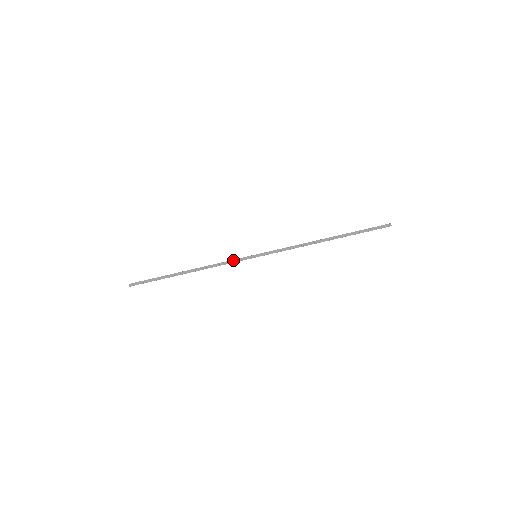
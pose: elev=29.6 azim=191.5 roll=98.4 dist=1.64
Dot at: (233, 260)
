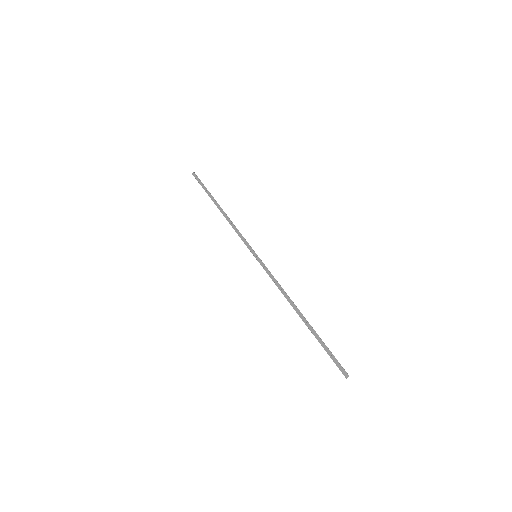
Dot at: (243, 238)
